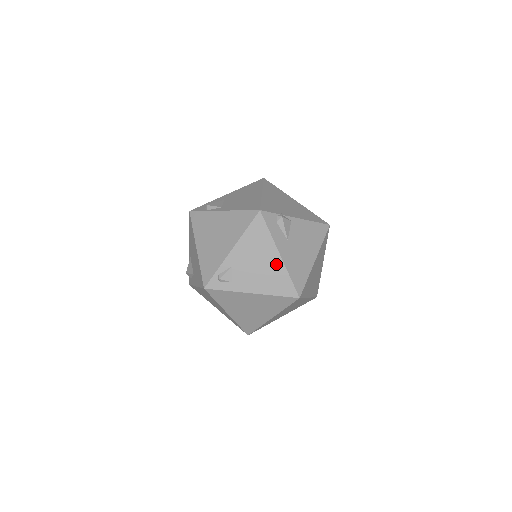
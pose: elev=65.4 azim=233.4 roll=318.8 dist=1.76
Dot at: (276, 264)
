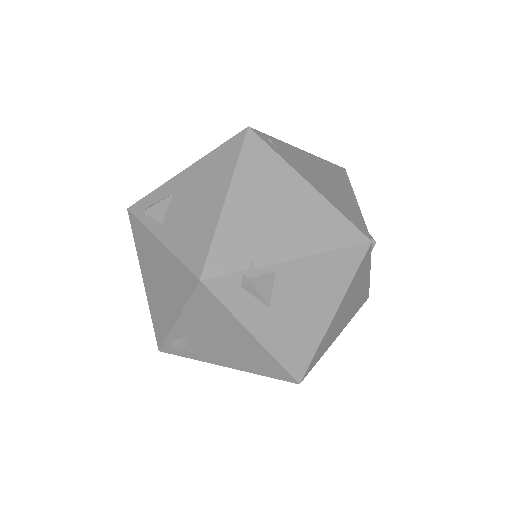
Dot at: (251, 346)
